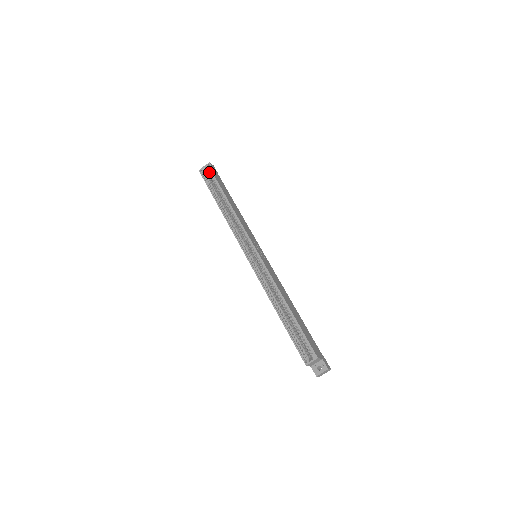
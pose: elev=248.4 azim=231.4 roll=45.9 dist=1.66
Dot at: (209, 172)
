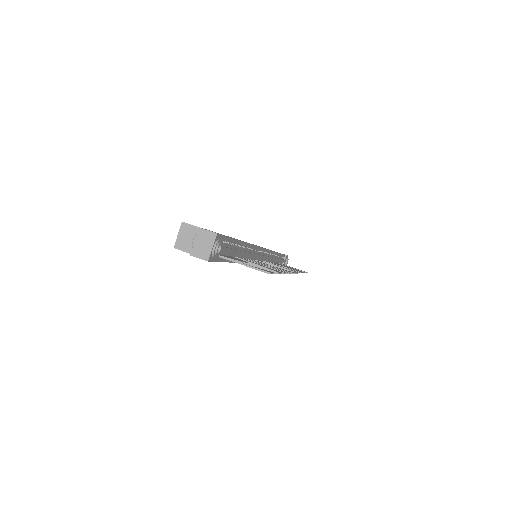
Dot at: occluded
